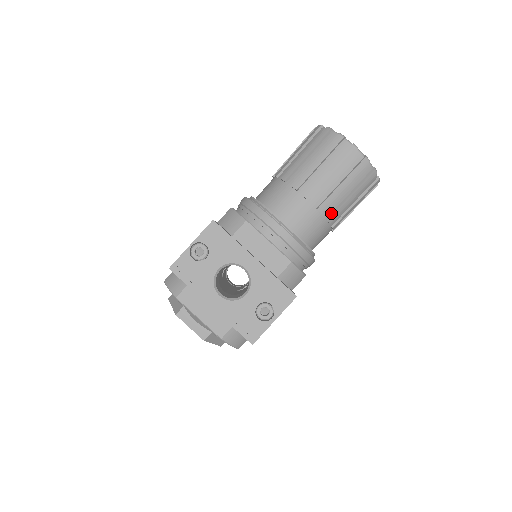
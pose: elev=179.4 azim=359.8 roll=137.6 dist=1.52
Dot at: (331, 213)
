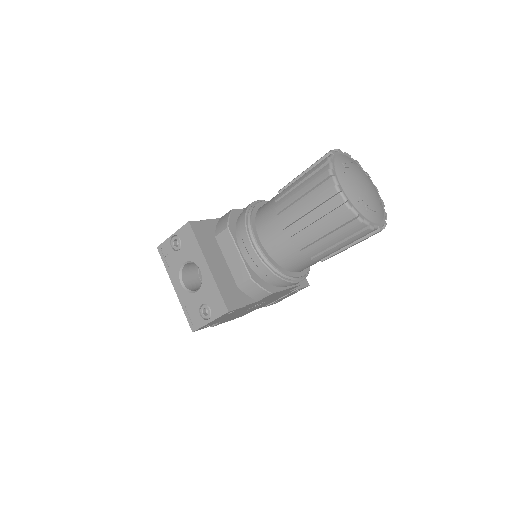
Dot at: (305, 246)
